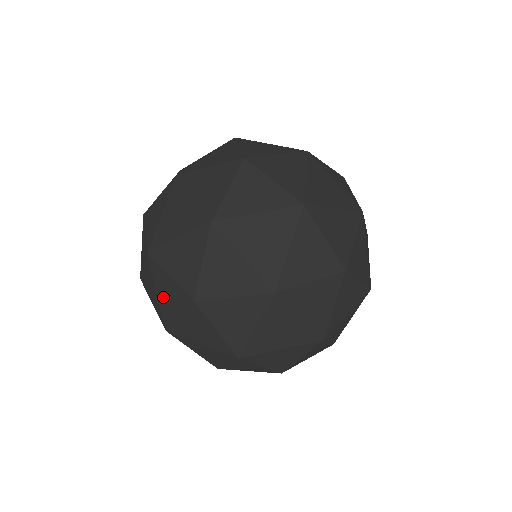
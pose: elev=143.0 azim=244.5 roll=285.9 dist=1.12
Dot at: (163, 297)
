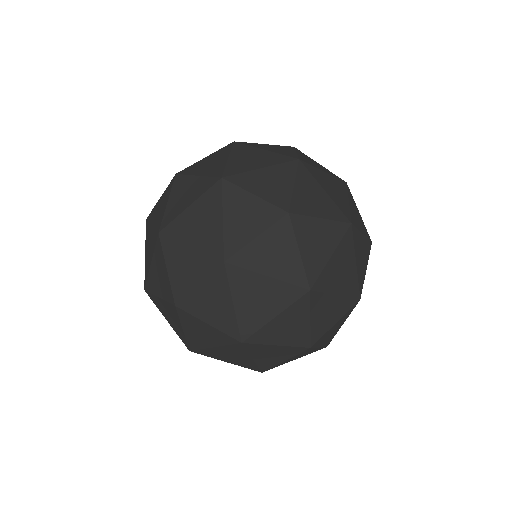
Dot at: (169, 320)
